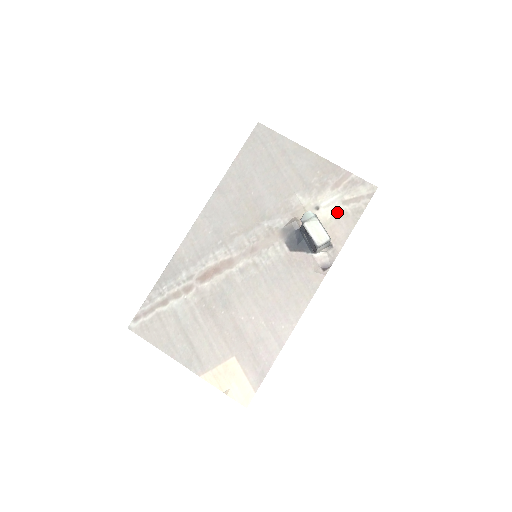
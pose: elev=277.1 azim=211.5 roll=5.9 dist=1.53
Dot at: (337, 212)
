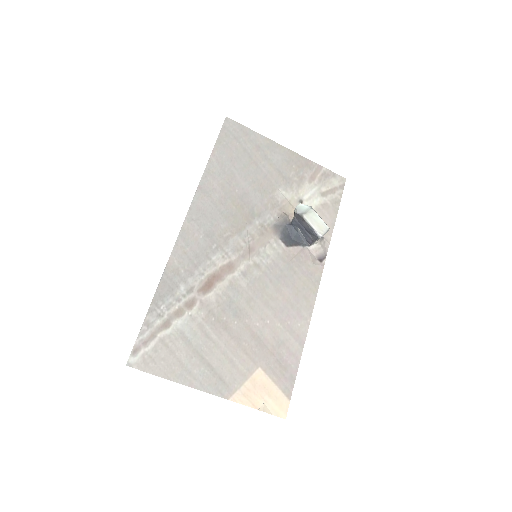
Dot at: (319, 204)
